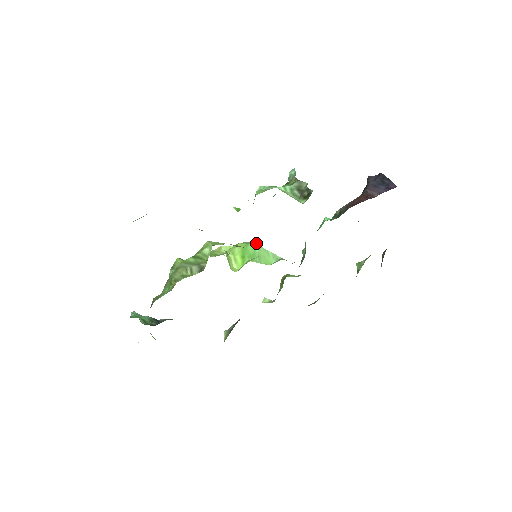
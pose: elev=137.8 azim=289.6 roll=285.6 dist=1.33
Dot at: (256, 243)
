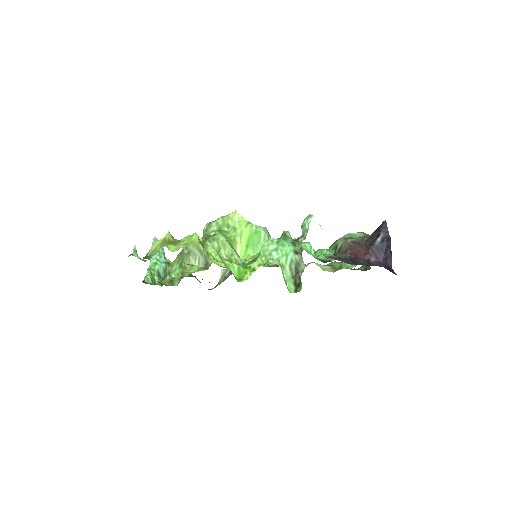
Dot at: (263, 233)
